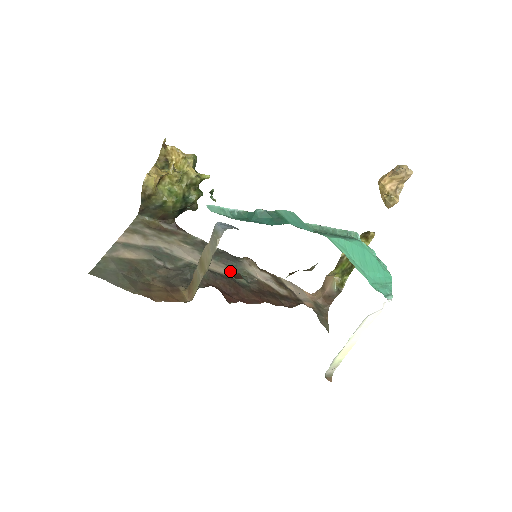
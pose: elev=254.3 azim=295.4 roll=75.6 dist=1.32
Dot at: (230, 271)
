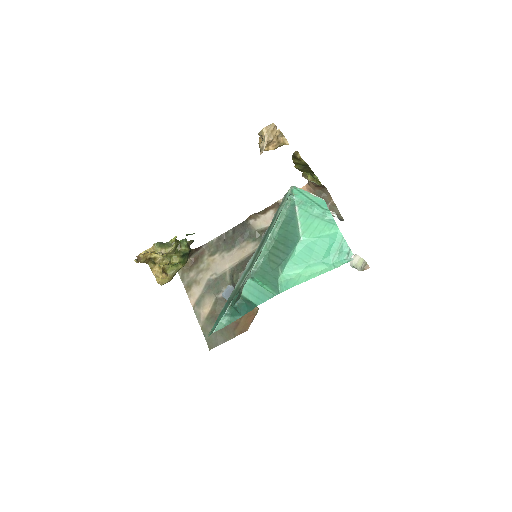
Dot at: (251, 243)
